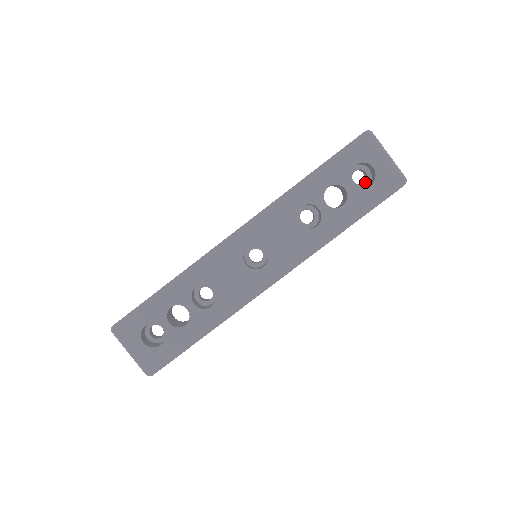
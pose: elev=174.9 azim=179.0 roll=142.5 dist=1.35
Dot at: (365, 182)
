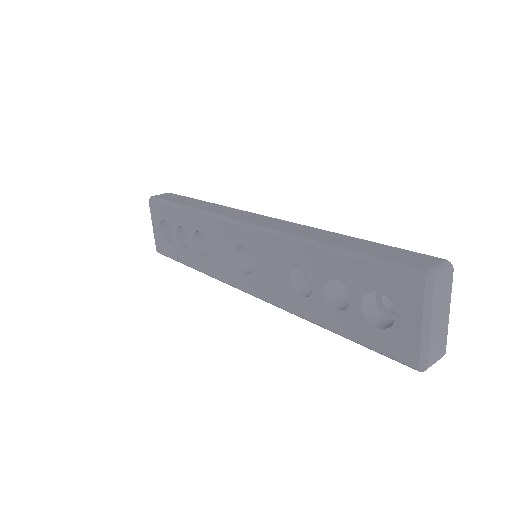
Dot at: (393, 313)
